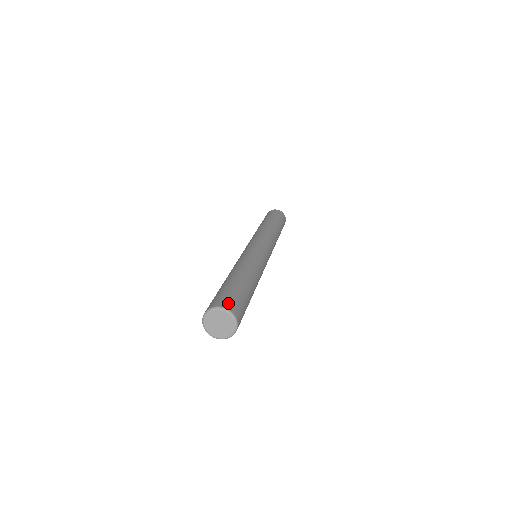
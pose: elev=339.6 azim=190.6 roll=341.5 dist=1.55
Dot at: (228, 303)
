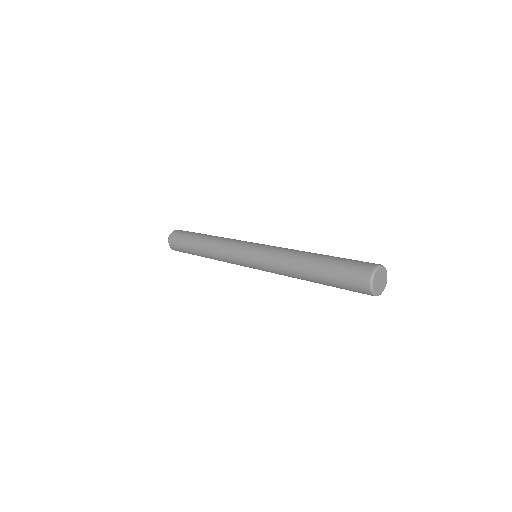
Dot at: (370, 263)
